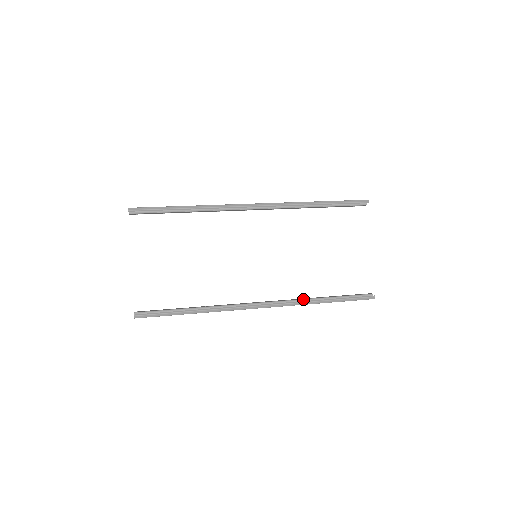
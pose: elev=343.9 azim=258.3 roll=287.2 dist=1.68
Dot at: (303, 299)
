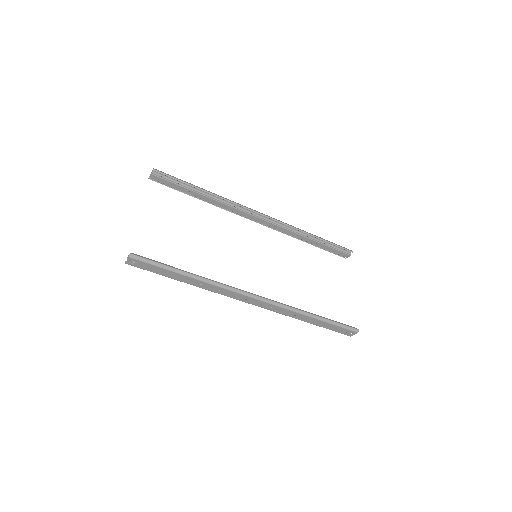
Dot at: occluded
